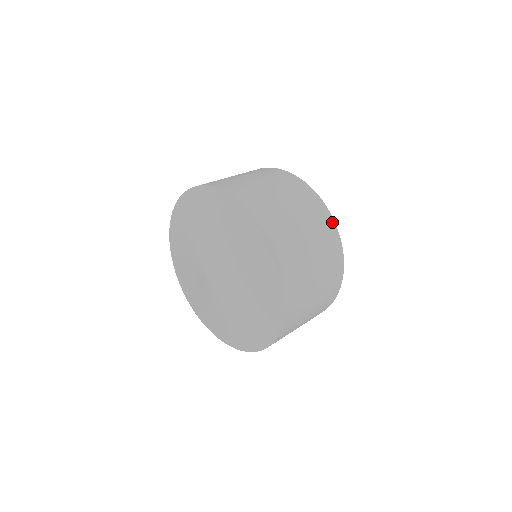
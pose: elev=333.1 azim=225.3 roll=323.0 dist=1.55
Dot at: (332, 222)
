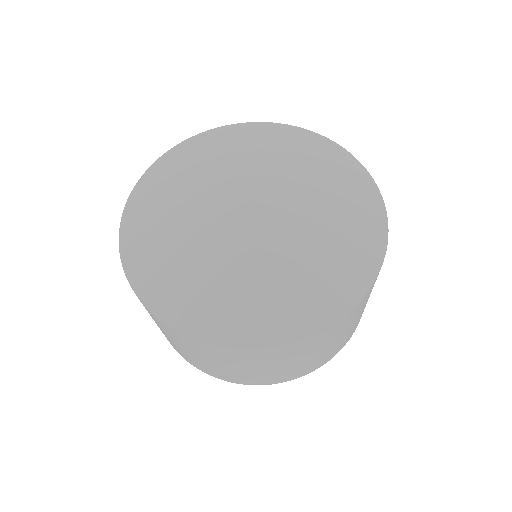
Dot at: occluded
